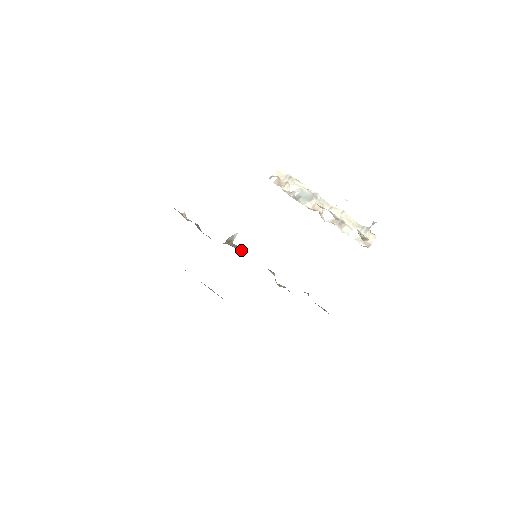
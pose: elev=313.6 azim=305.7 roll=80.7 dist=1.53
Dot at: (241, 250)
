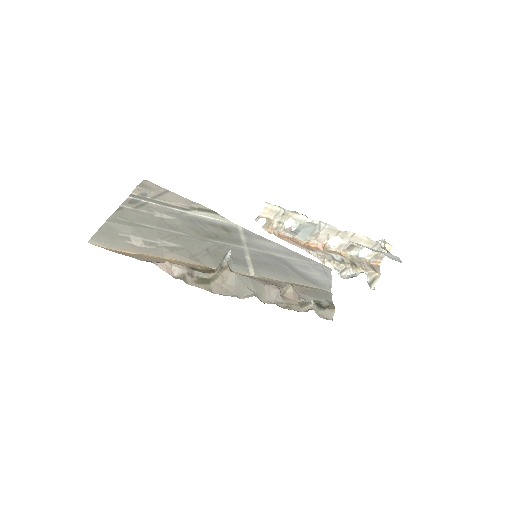
Dot at: (240, 276)
